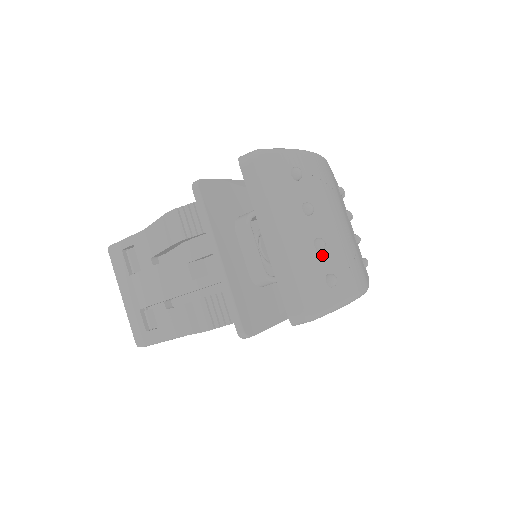
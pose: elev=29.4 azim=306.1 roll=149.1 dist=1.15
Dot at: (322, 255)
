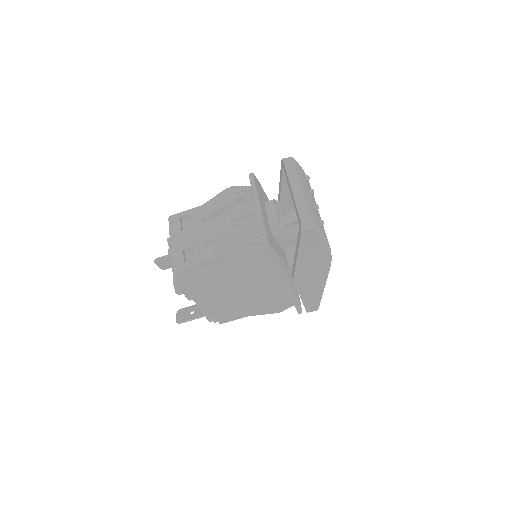
Dot at: (317, 212)
